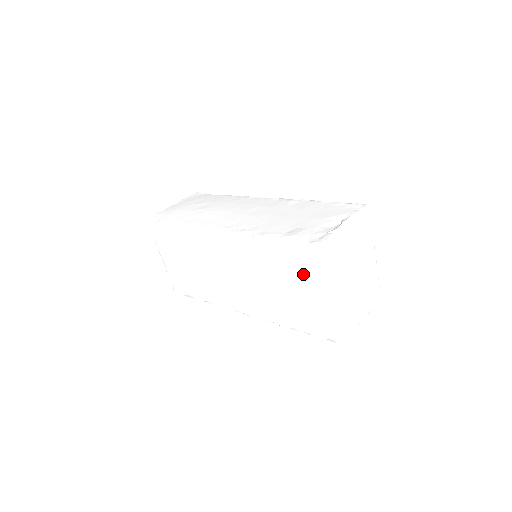
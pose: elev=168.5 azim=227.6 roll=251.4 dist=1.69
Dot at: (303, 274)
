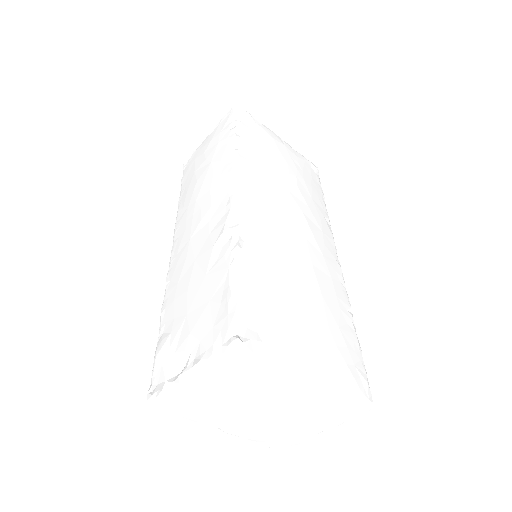
Dot at: occluded
